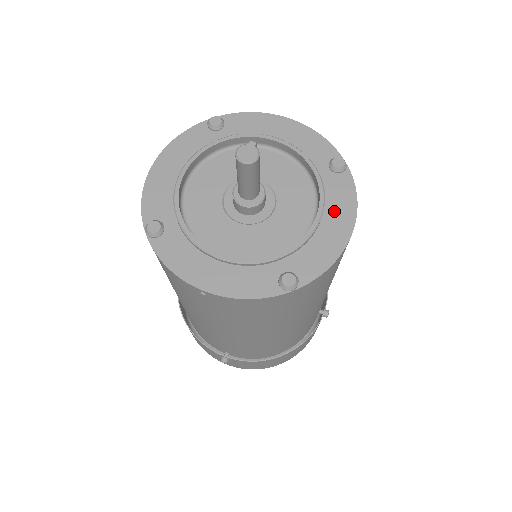
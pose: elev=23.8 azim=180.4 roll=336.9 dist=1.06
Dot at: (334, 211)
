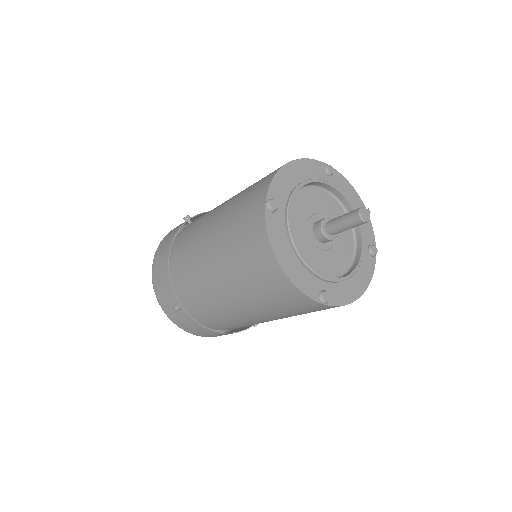
Dot at: (360, 275)
